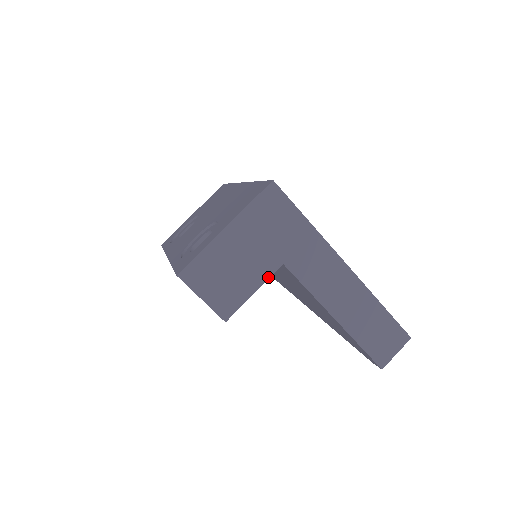
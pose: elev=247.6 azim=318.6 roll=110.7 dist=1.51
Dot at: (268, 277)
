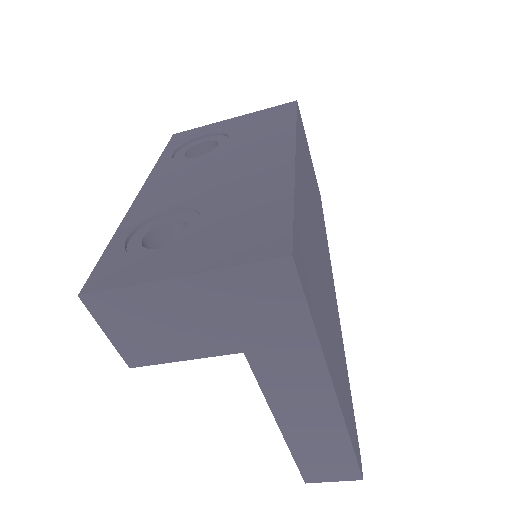
Dot at: (213, 355)
